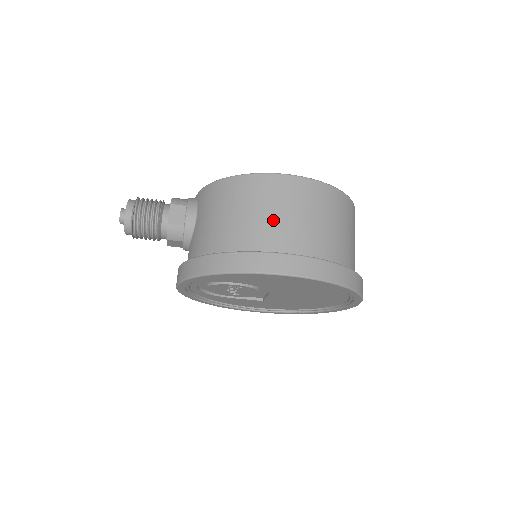
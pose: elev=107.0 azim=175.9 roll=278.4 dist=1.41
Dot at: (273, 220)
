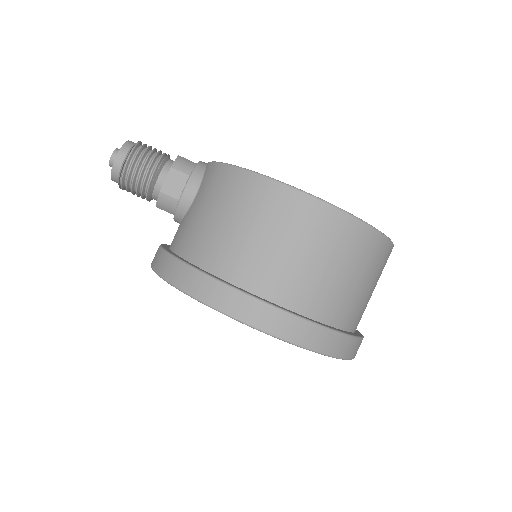
Dot at: (274, 252)
